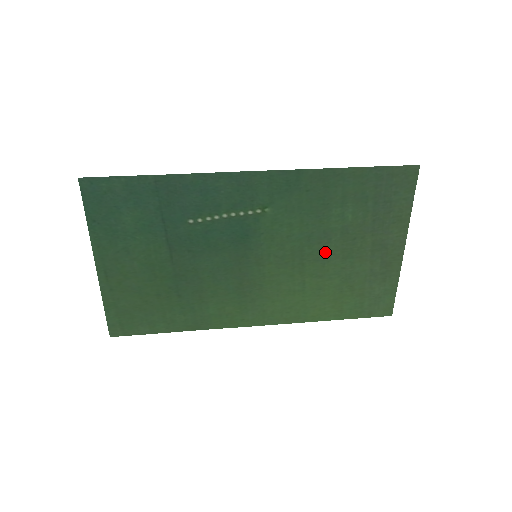
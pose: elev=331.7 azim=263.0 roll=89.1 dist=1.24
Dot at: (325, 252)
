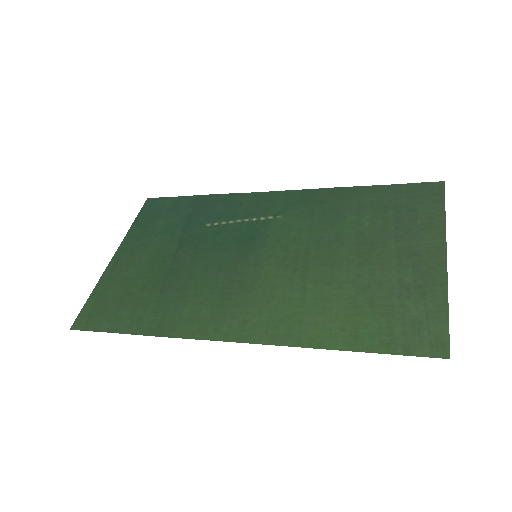
Dot at: (336, 256)
